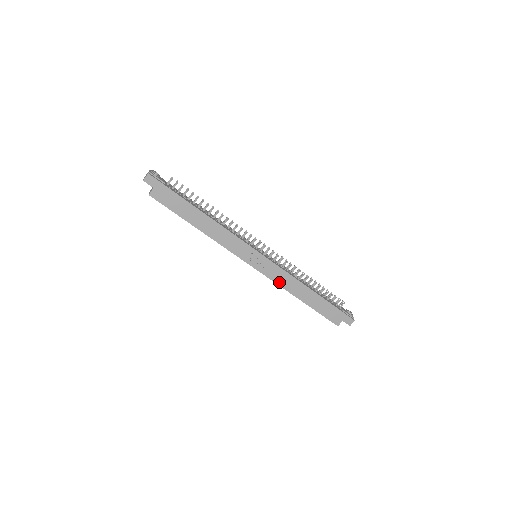
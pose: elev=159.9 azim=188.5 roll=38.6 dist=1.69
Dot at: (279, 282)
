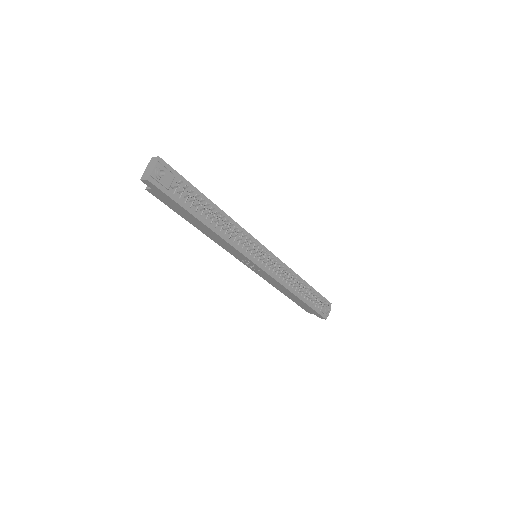
Dot at: (267, 280)
